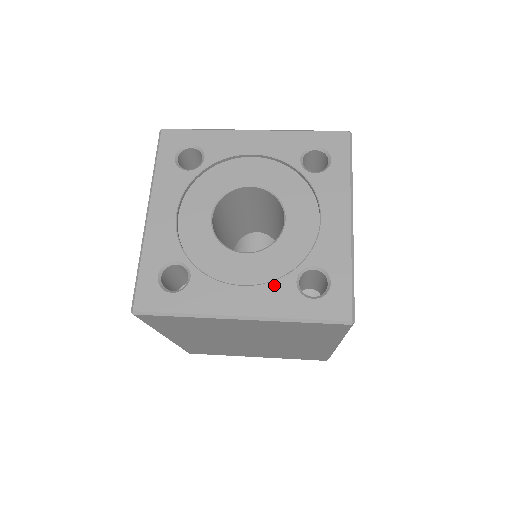
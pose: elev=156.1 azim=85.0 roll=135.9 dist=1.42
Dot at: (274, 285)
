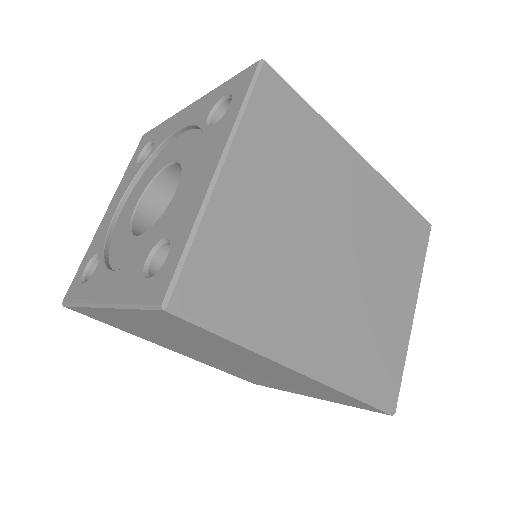
Dot at: (132, 266)
